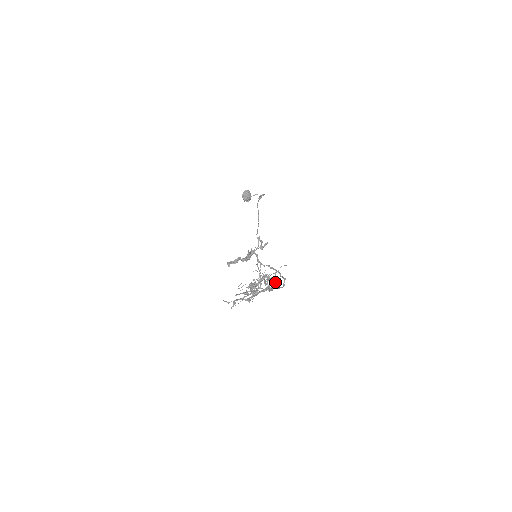
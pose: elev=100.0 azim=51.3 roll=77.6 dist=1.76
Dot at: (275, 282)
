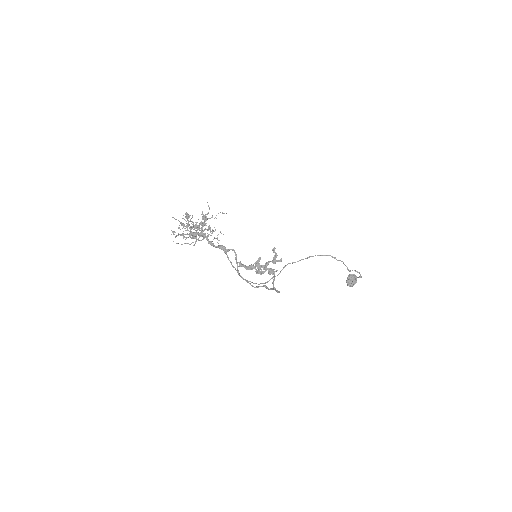
Dot at: (225, 247)
